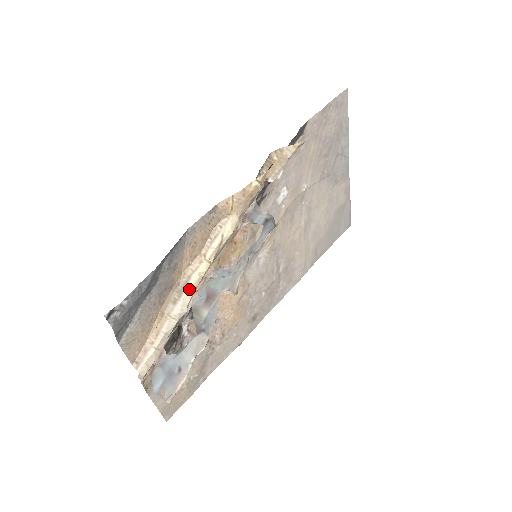
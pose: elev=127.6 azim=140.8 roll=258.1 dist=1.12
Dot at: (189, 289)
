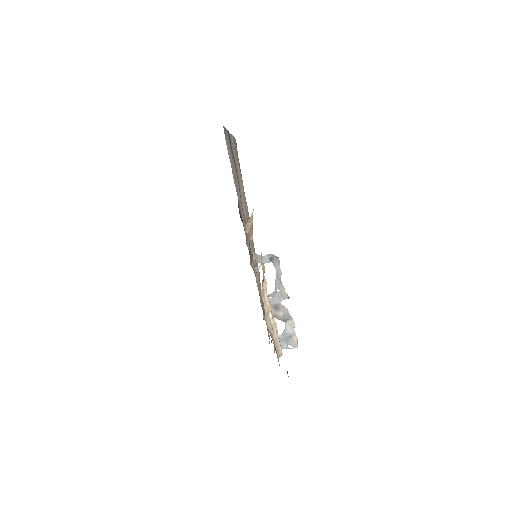
Dot at: (272, 319)
